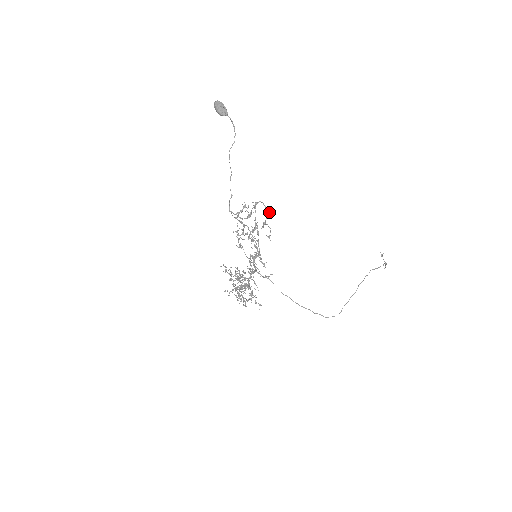
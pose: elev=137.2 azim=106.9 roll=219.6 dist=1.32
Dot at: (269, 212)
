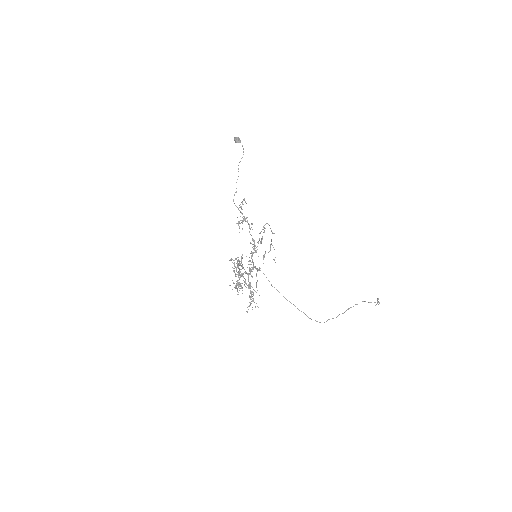
Dot at: occluded
